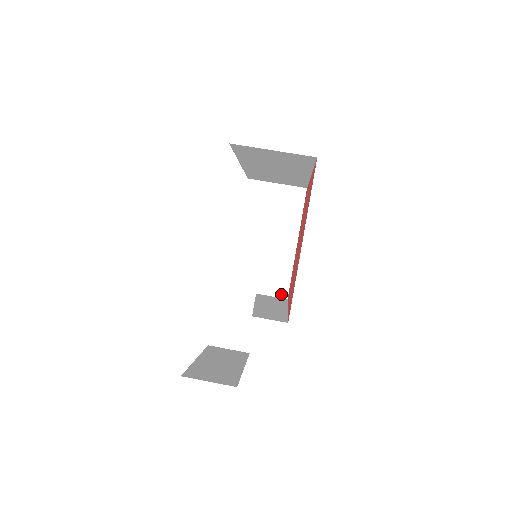
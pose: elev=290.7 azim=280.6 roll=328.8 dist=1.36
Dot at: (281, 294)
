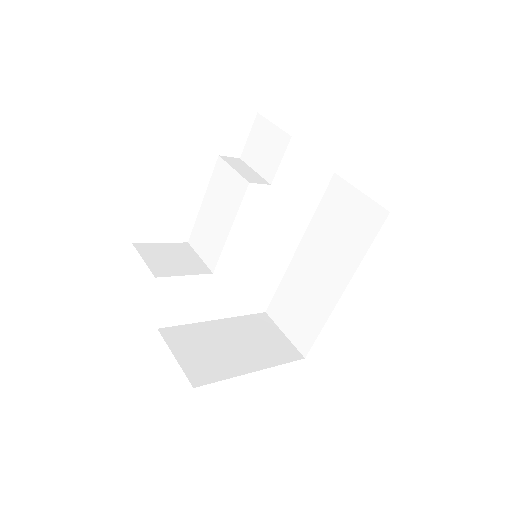
Dot at: (194, 379)
